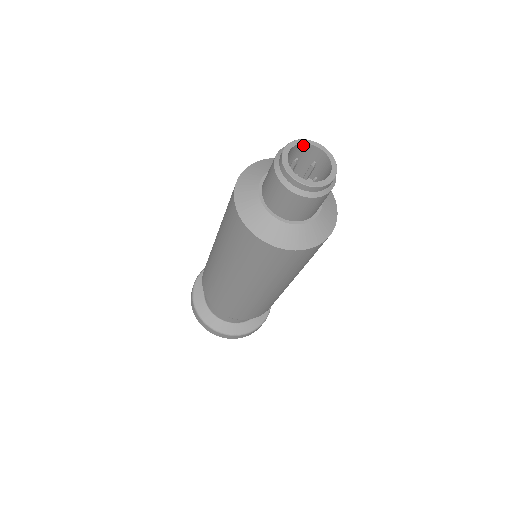
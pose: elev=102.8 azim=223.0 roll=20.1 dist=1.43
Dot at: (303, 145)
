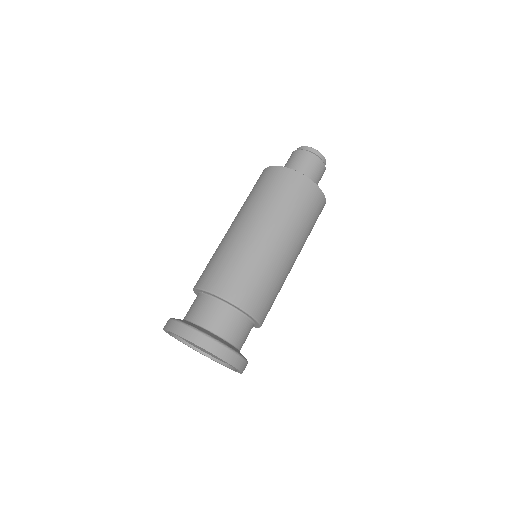
Dot at: occluded
